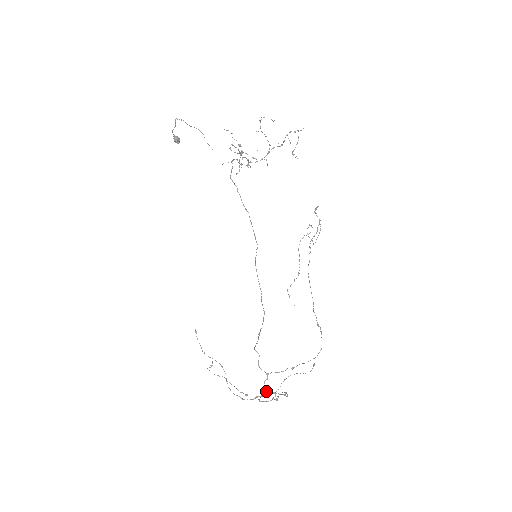
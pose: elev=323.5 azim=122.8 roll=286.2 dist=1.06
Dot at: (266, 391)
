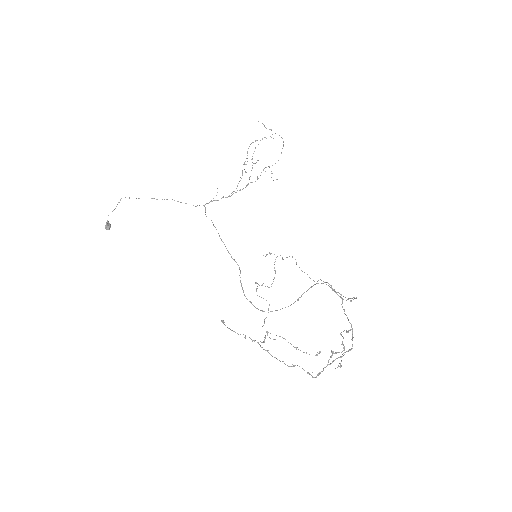
Dot at: (331, 350)
